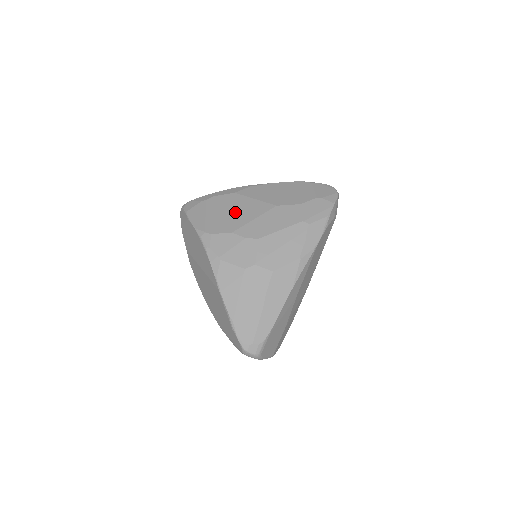
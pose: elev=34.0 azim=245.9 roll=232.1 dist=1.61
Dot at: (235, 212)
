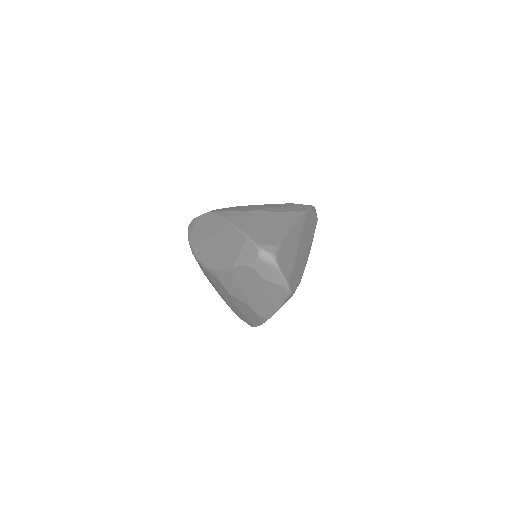
Dot at: occluded
